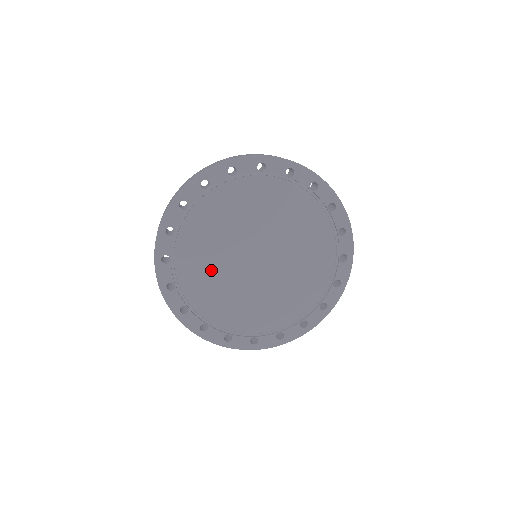
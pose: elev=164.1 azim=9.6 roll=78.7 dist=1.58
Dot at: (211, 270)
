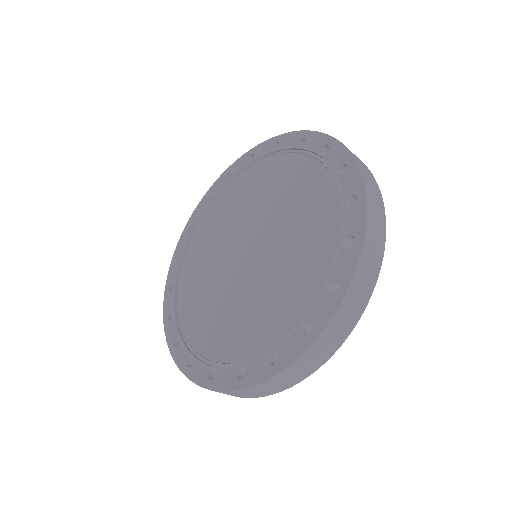
Dot at: (218, 235)
